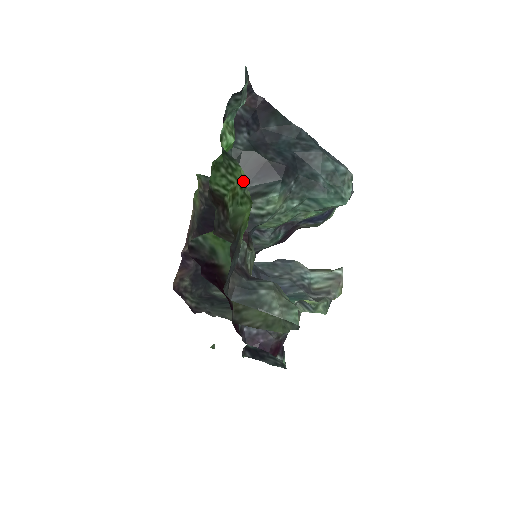
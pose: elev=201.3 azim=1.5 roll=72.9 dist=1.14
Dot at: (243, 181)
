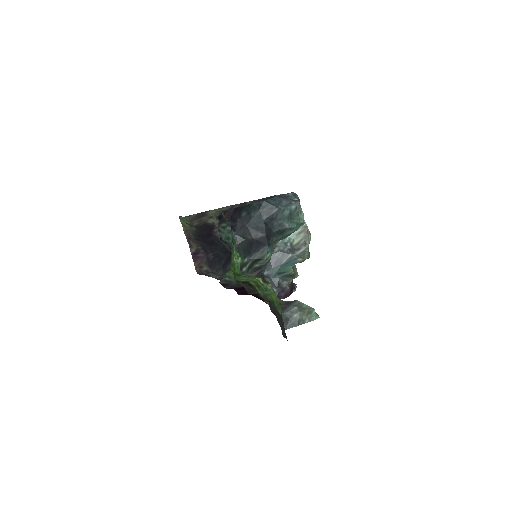
Dot at: (262, 282)
